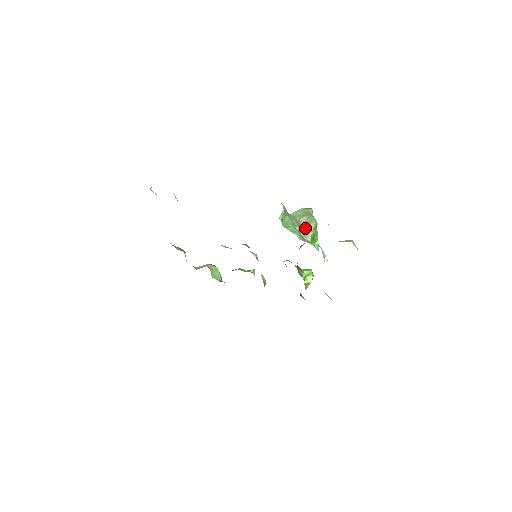
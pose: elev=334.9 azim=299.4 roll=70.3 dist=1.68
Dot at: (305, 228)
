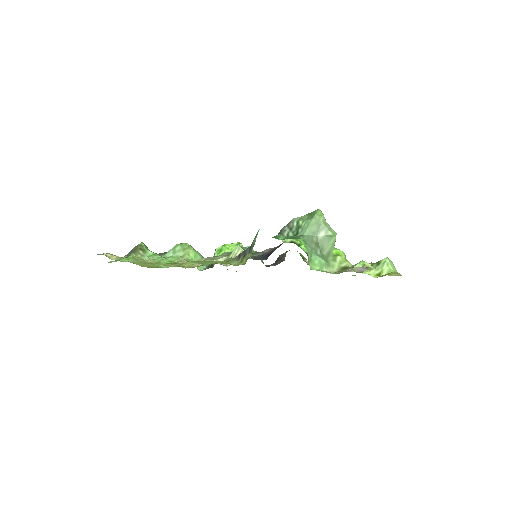
Dot at: (326, 247)
